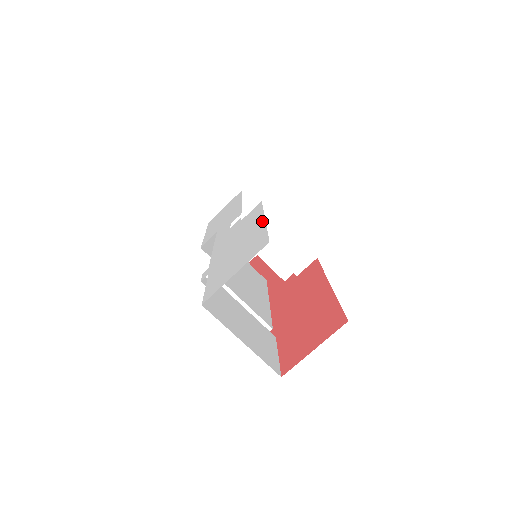
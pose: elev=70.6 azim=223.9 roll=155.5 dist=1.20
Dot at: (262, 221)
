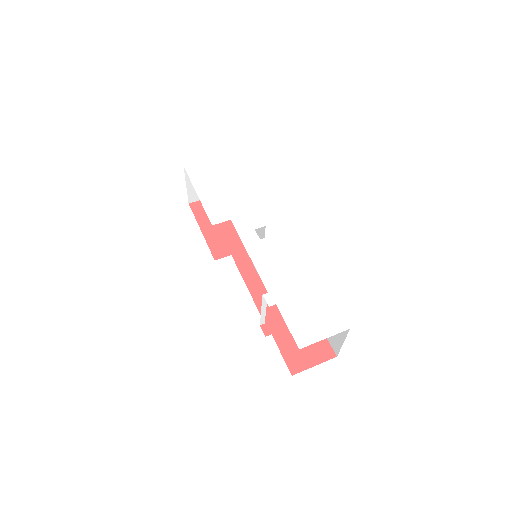
Dot at: (320, 283)
